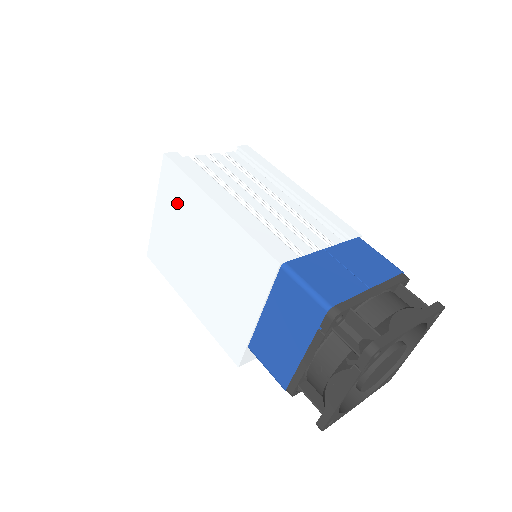
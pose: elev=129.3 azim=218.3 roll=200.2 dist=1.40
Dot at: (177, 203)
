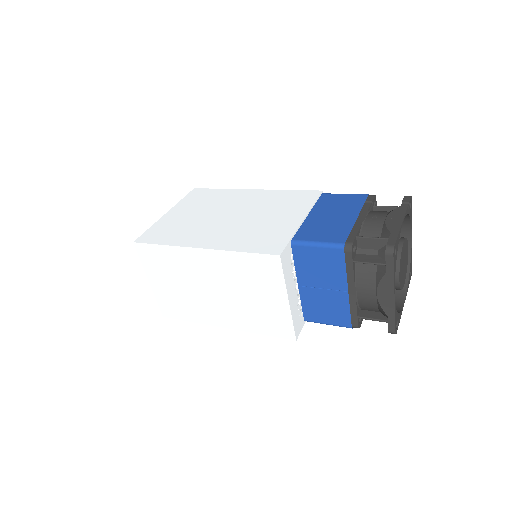
Dot at: (204, 201)
